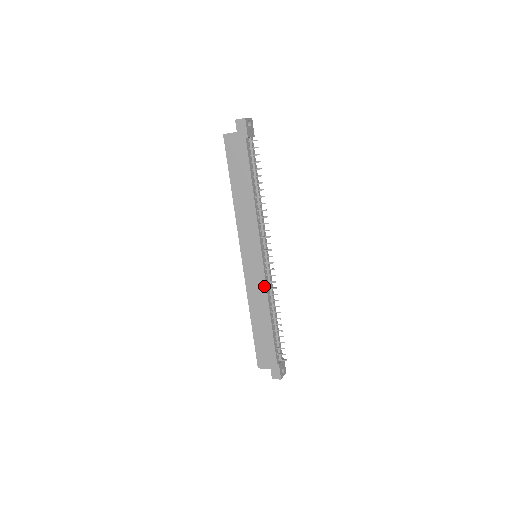
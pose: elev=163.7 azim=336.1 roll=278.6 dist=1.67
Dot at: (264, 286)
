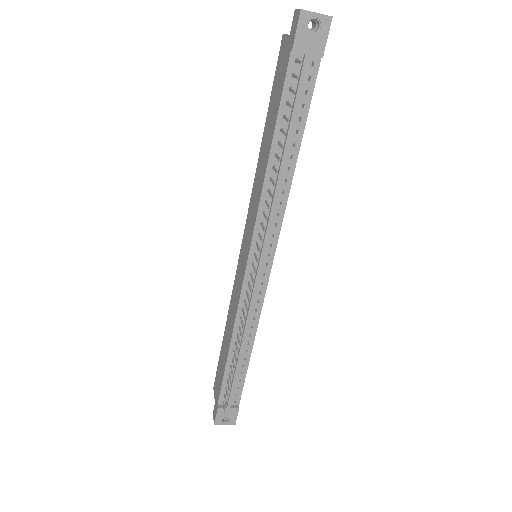
Dot at: (238, 302)
